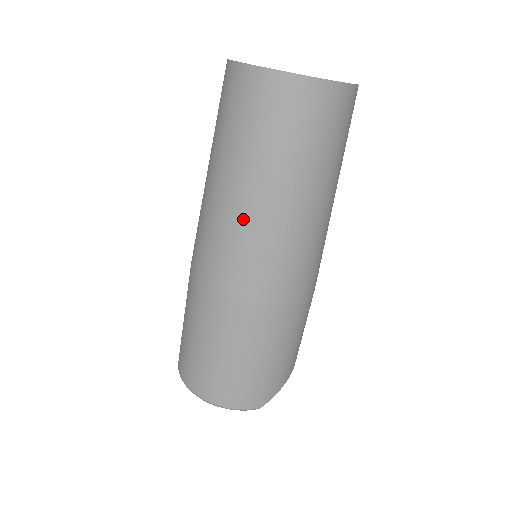
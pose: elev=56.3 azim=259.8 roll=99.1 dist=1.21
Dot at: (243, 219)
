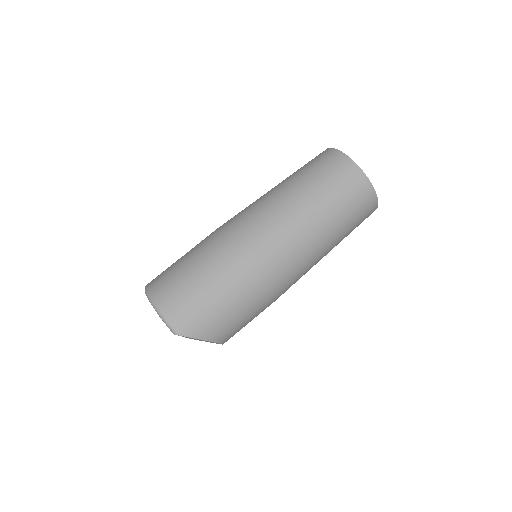
Dot at: (276, 205)
